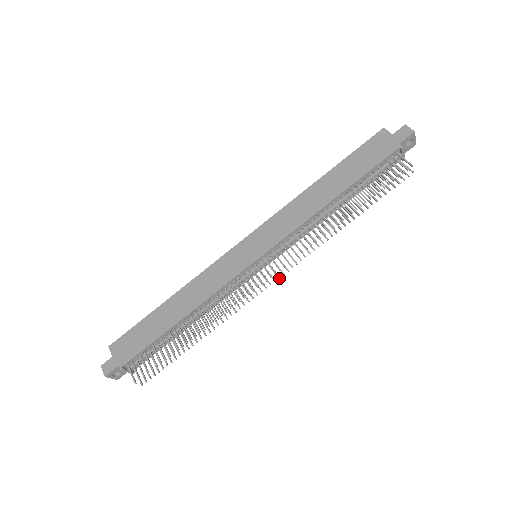
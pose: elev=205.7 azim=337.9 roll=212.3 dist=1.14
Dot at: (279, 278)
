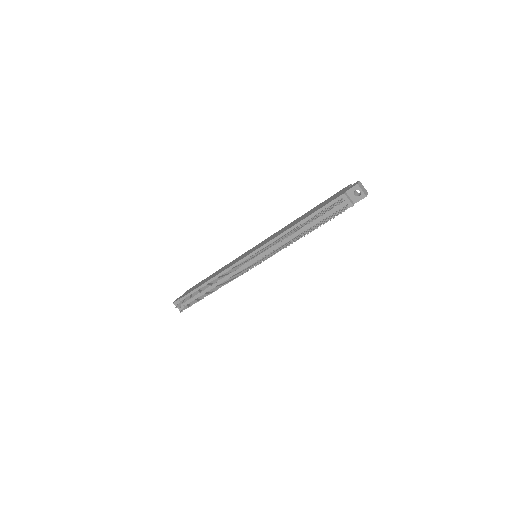
Dot at: occluded
